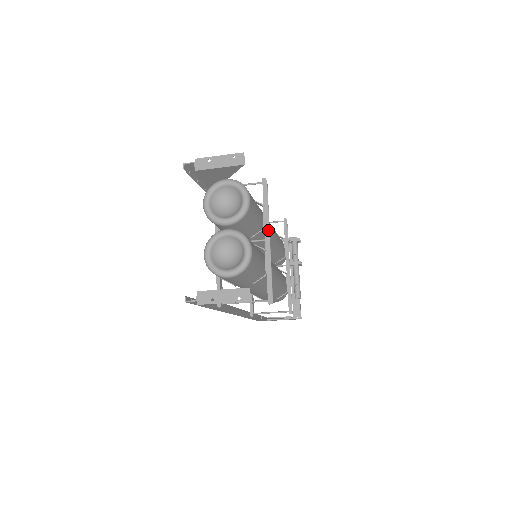
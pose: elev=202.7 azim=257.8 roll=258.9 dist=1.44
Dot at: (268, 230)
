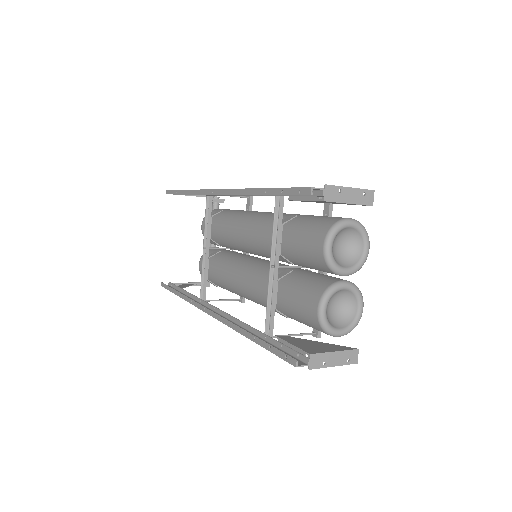
Dot at: occluded
